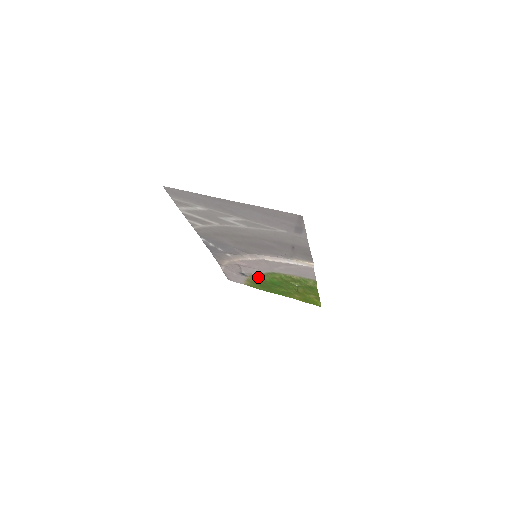
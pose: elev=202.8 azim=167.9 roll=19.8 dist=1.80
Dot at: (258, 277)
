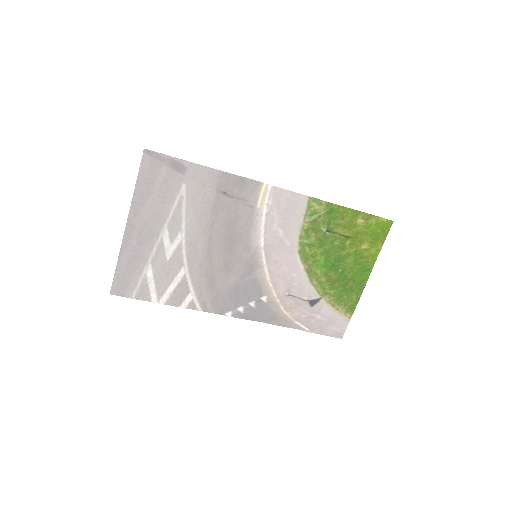
Dot at: (319, 283)
